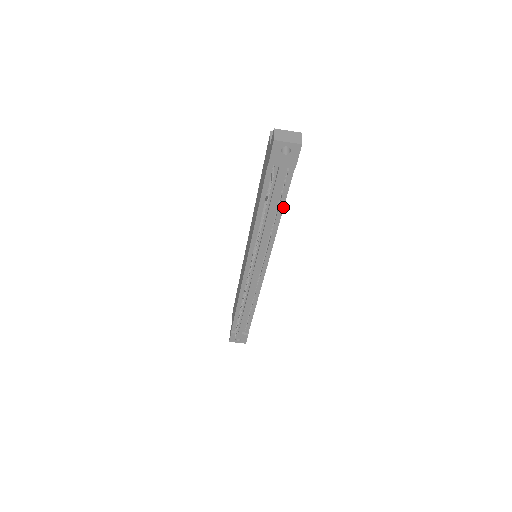
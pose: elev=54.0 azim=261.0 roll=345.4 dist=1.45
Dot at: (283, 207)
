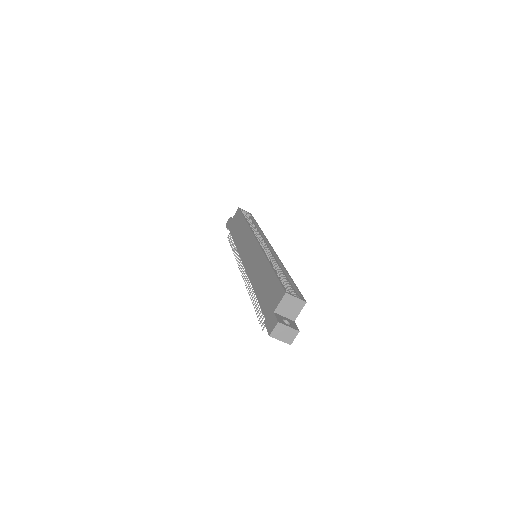
Dot at: occluded
